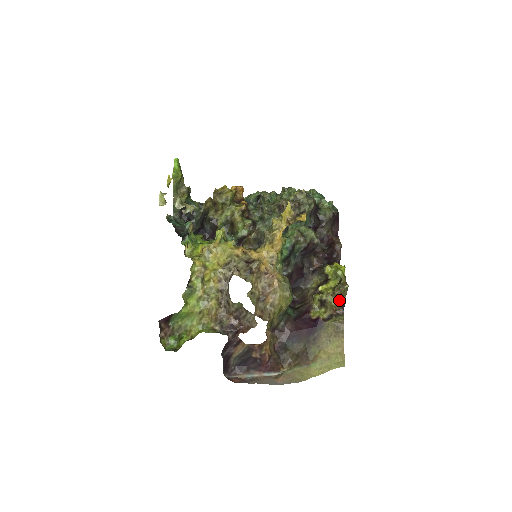
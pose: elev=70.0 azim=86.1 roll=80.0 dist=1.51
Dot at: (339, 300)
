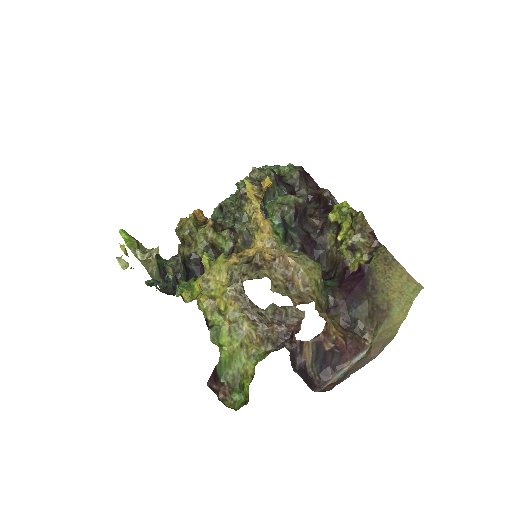
Dot at: (365, 233)
